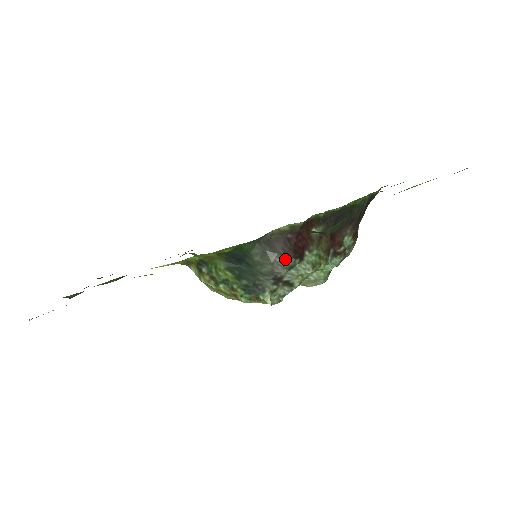
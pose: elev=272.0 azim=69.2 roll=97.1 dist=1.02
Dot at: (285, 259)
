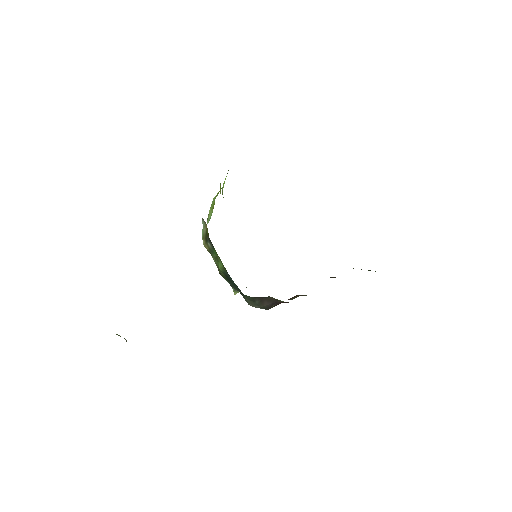
Dot at: occluded
